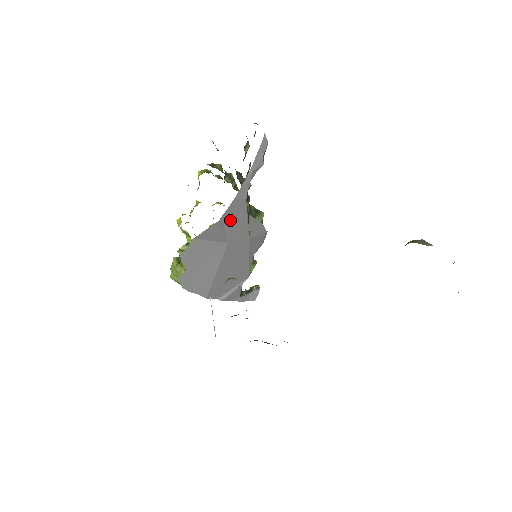
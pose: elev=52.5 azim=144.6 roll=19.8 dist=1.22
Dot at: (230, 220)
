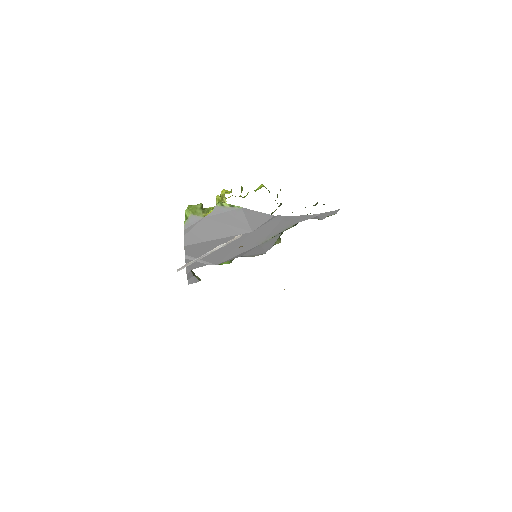
Dot at: (275, 222)
